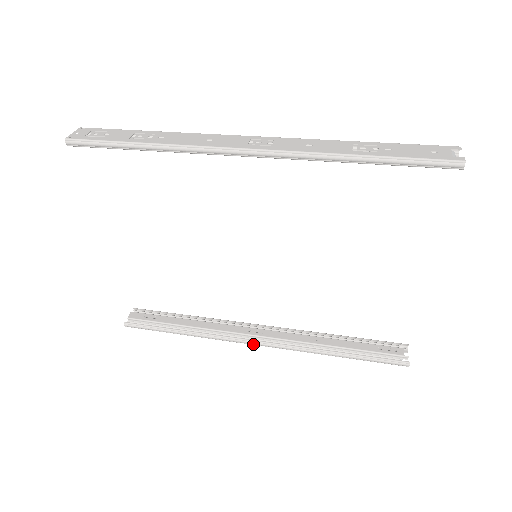
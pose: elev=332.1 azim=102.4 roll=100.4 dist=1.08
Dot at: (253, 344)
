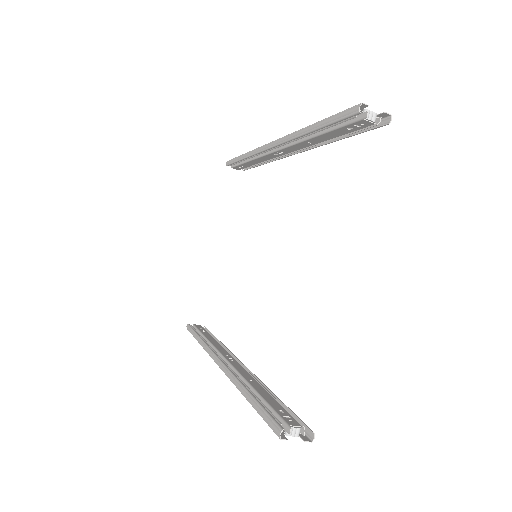
Dot at: (216, 362)
